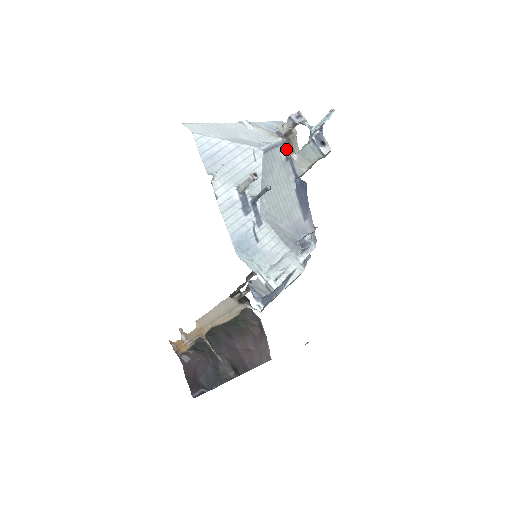
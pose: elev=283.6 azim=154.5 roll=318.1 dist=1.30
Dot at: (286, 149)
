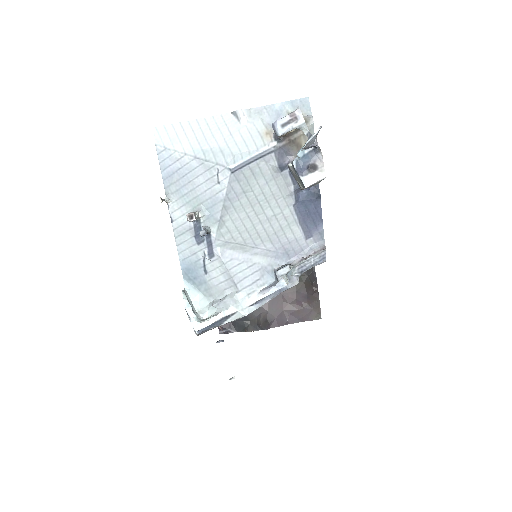
Dot at: (285, 154)
